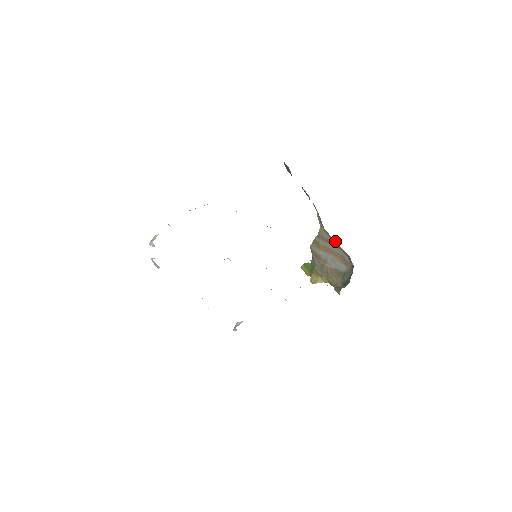
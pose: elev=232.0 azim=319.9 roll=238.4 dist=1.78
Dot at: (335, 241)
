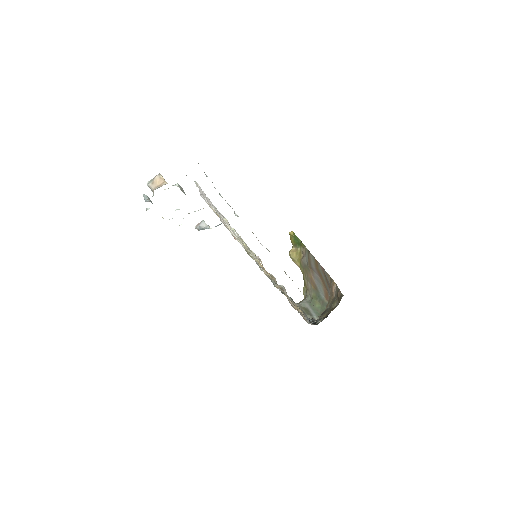
Dot at: occluded
